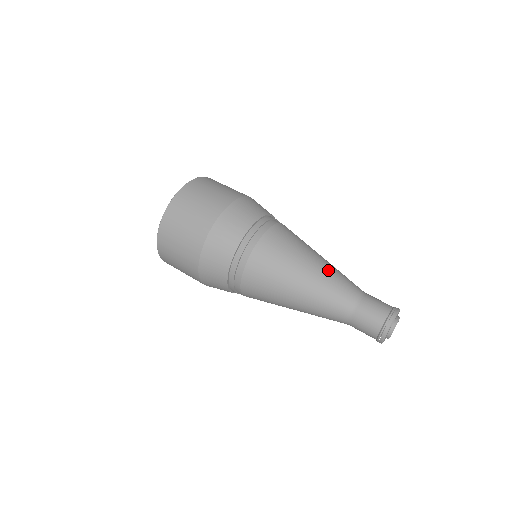
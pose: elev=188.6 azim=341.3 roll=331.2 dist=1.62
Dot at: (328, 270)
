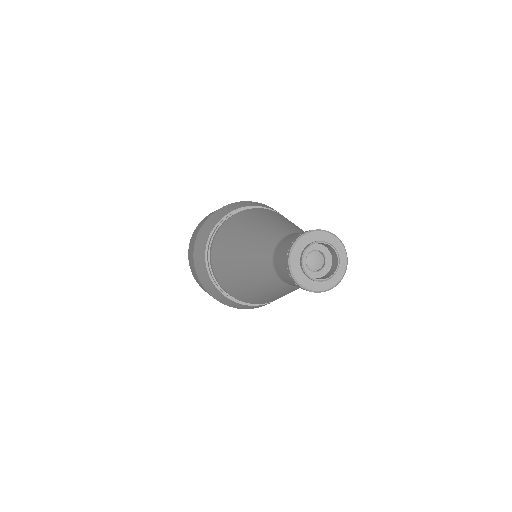
Dot at: (258, 231)
